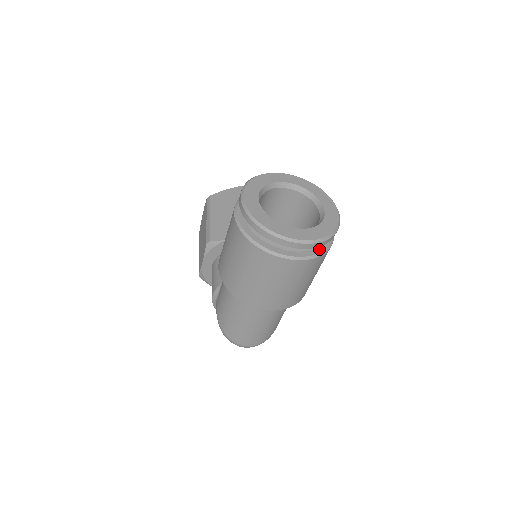
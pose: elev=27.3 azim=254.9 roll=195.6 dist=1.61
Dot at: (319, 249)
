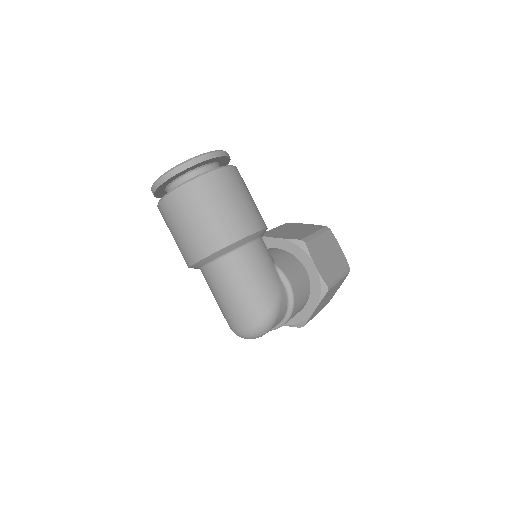
Dot at: (195, 177)
